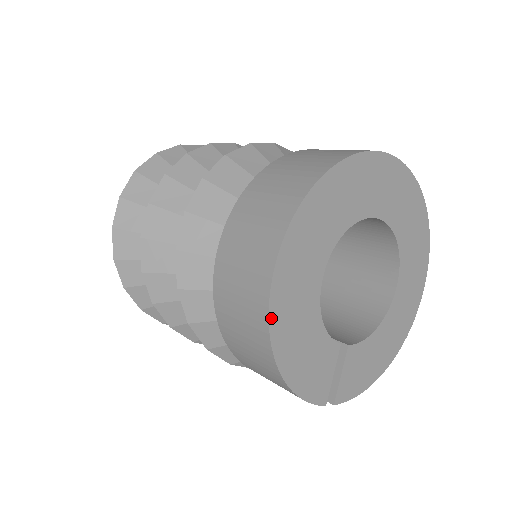
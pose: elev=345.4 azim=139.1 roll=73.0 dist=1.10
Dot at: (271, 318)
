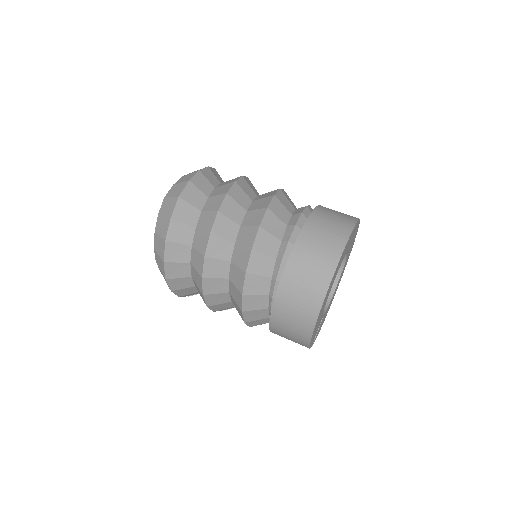
Dot at: occluded
